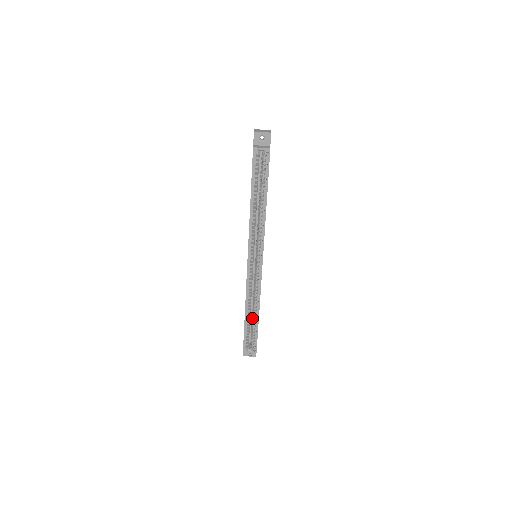
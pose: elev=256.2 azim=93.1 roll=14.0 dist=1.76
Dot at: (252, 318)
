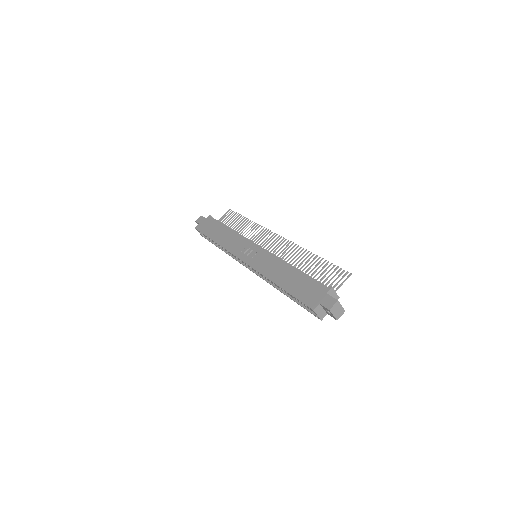
Dot at: occluded
